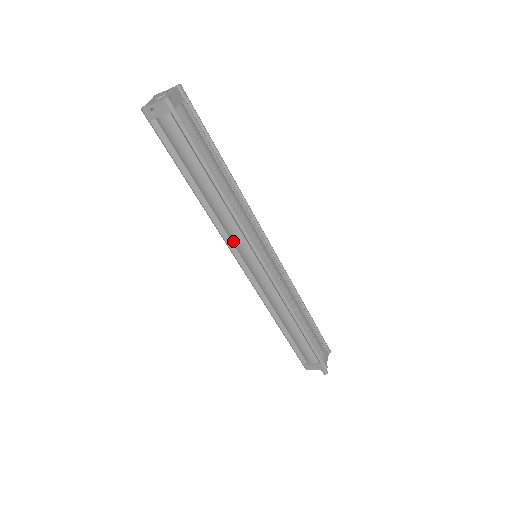
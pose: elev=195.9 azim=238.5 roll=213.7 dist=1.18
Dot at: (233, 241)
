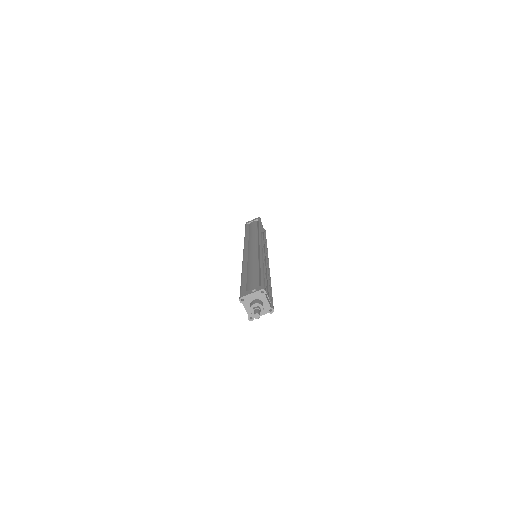
Dot at: (249, 244)
